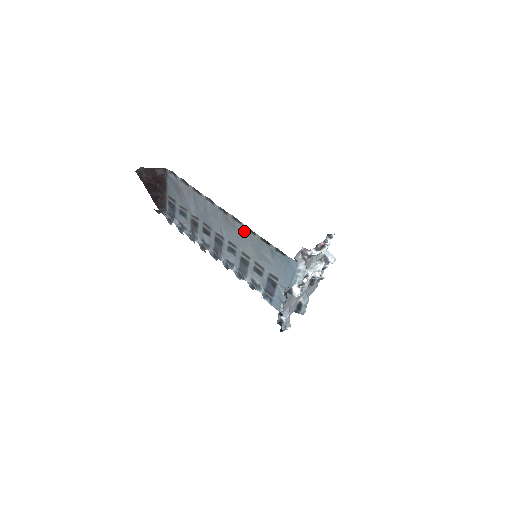
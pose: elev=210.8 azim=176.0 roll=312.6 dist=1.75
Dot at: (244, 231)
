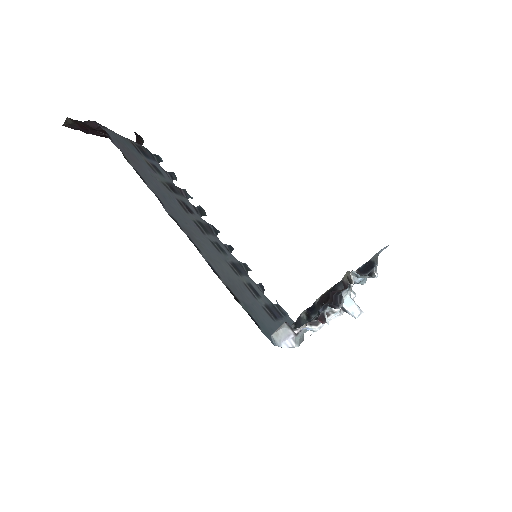
Dot at: (209, 259)
